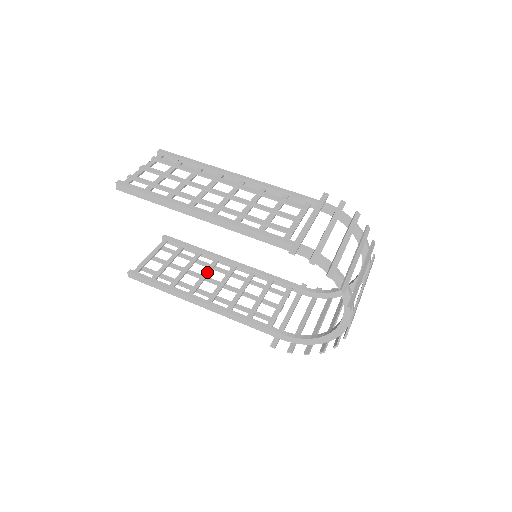
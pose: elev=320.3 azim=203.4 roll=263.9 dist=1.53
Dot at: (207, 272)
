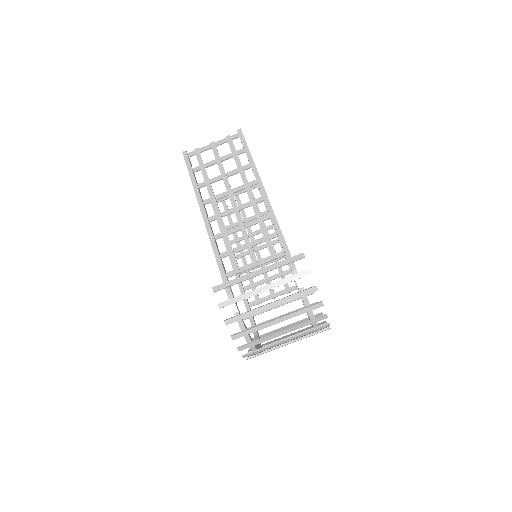
Dot at: (256, 232)
